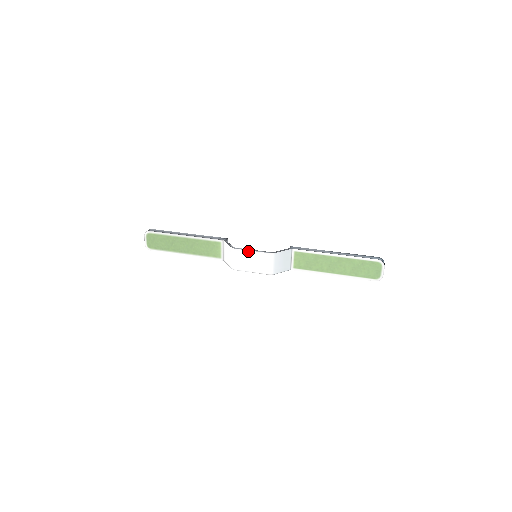
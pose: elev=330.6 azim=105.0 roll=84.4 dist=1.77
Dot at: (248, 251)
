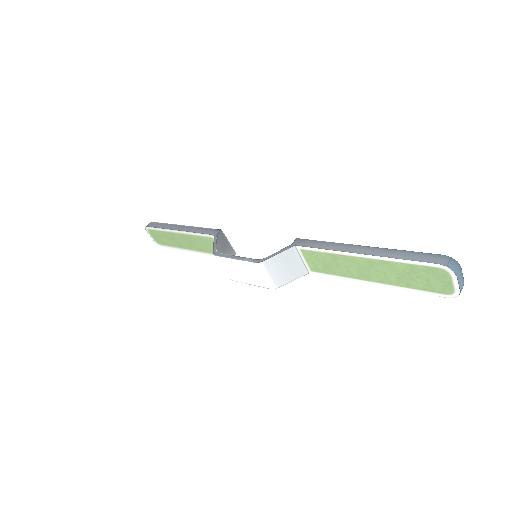
Dot at: (230, 259)
